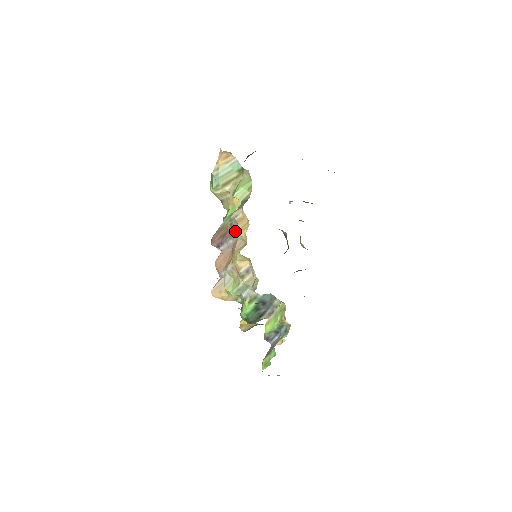
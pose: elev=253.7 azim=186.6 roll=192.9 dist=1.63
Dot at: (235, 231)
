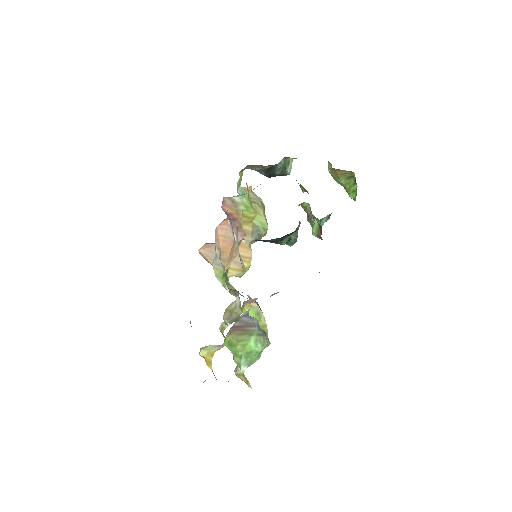
Dot at: (241, 236)
